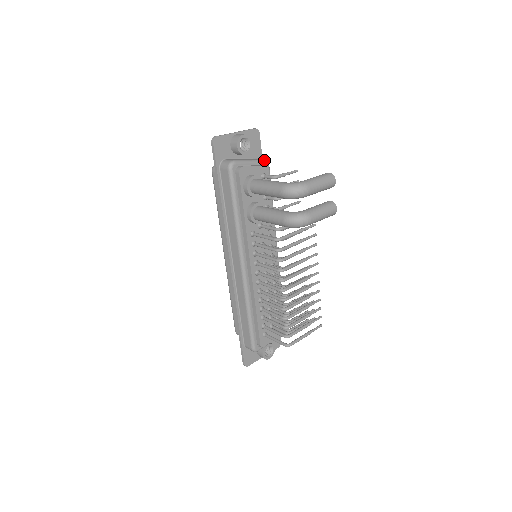
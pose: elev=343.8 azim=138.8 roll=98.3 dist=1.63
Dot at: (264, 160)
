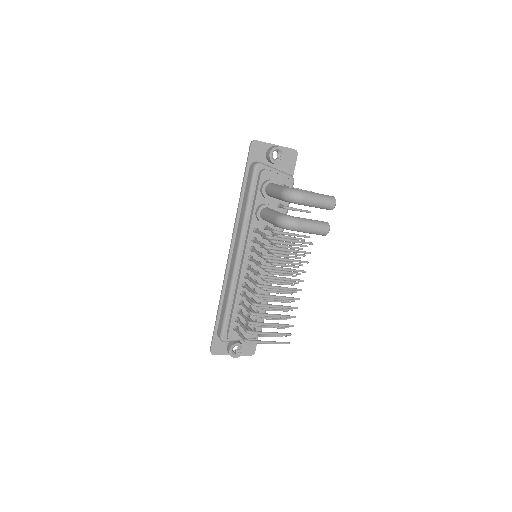
Dot at: (290, 175)
